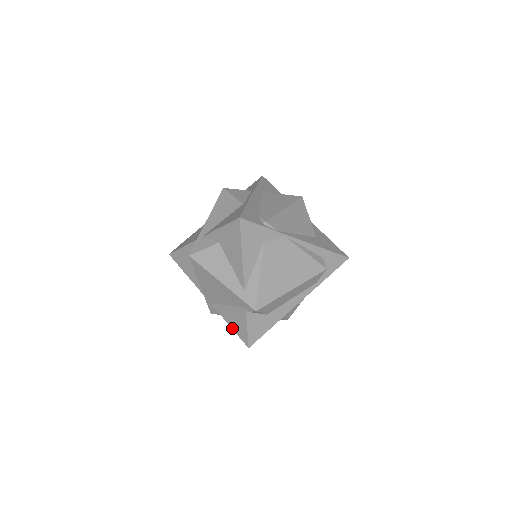
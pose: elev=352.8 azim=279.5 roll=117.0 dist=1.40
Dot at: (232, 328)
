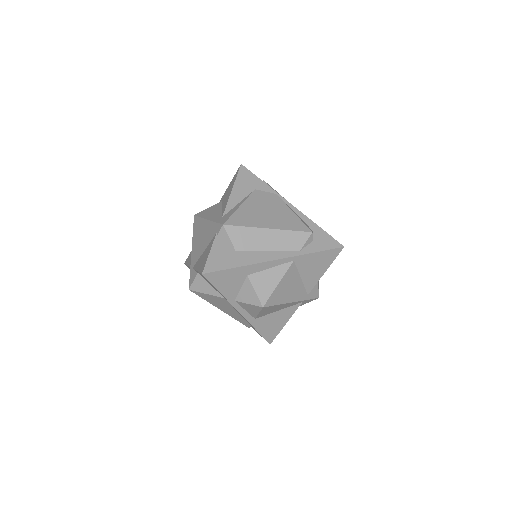
Dot at: (198, 270)
